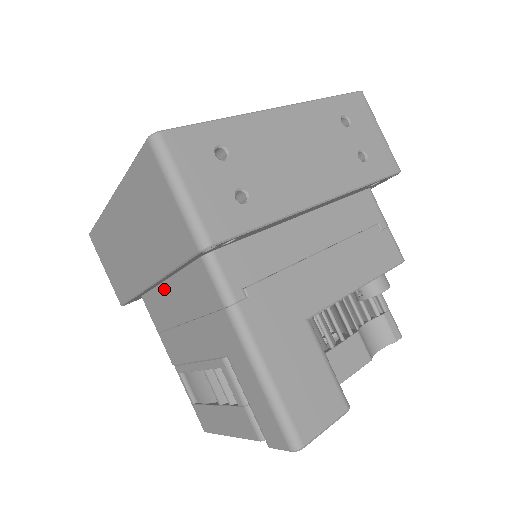
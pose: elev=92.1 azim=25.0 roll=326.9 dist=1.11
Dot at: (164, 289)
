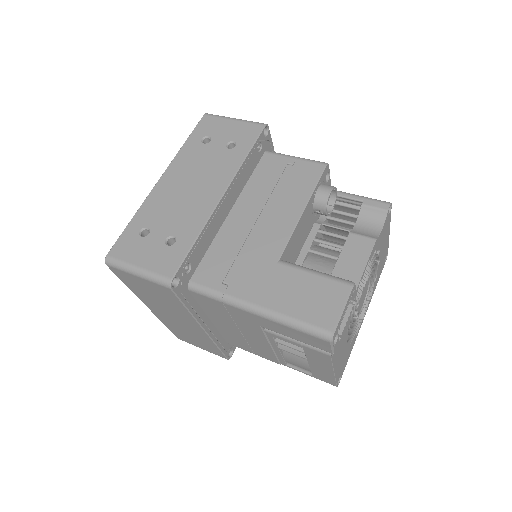
Dot at: (217, 326)
